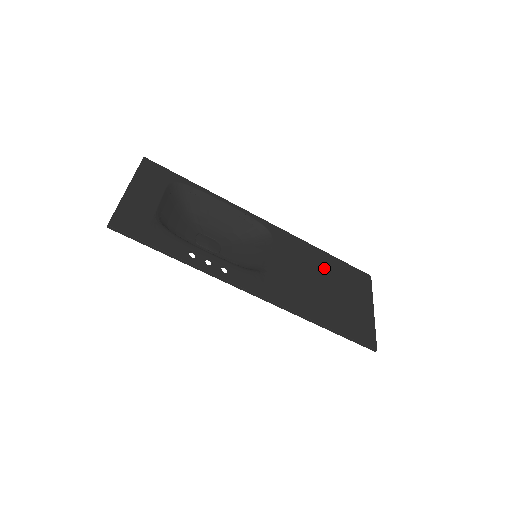
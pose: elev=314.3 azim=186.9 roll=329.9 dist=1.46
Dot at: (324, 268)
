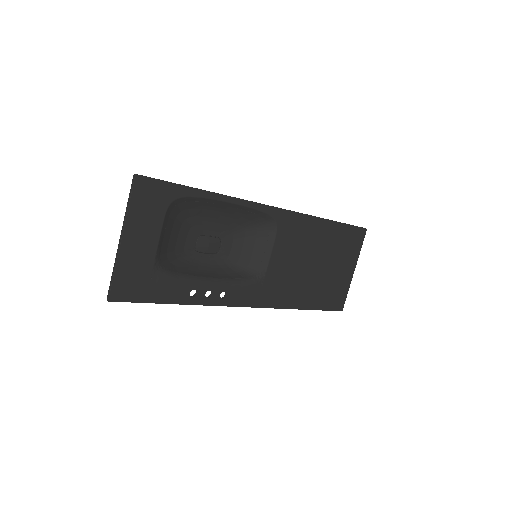
Dot at: (322, 243)
